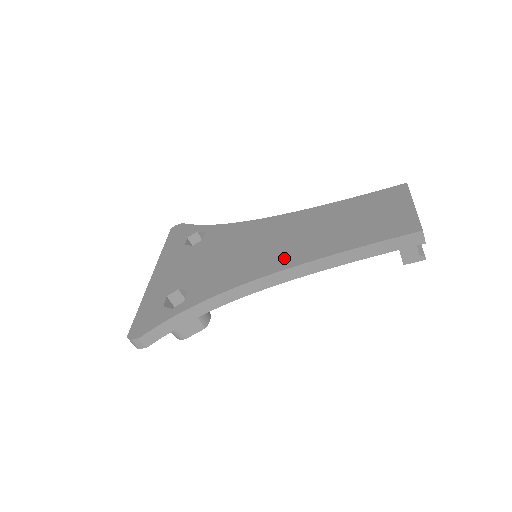
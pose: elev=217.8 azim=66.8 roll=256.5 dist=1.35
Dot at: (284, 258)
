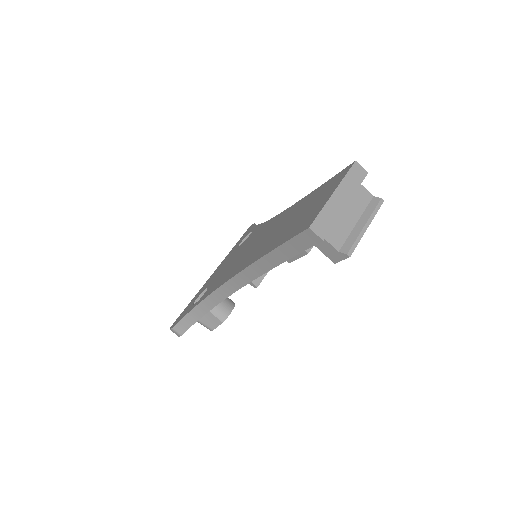
Dot at: (247, 260)
